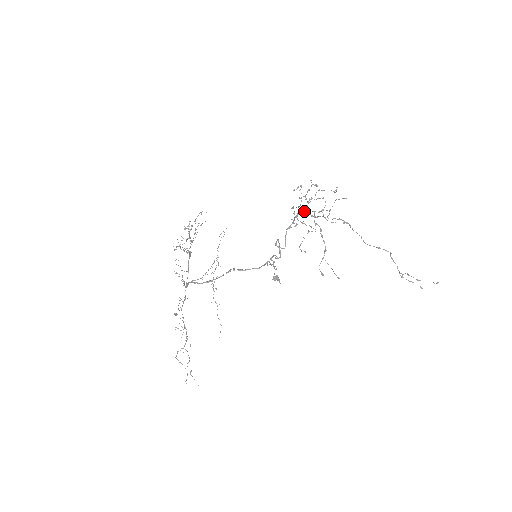
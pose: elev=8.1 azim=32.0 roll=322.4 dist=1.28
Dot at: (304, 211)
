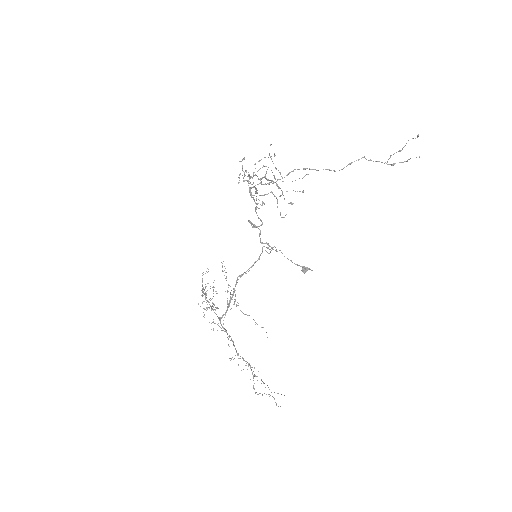
Dot at: (254, 186)
